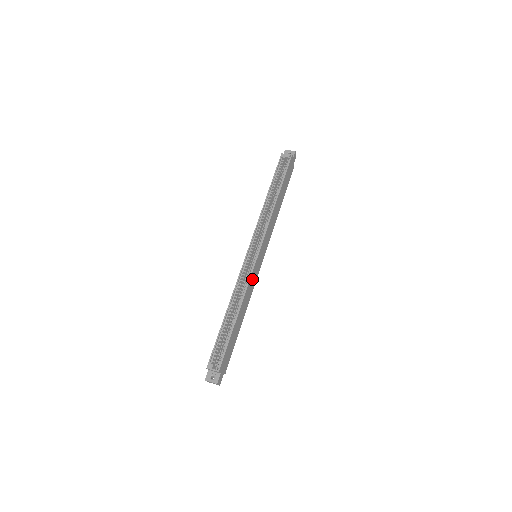
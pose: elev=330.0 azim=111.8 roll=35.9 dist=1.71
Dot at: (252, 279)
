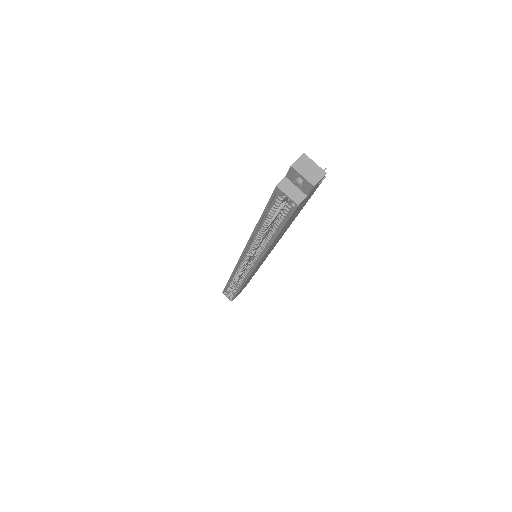
Dot at: (252, 274)
